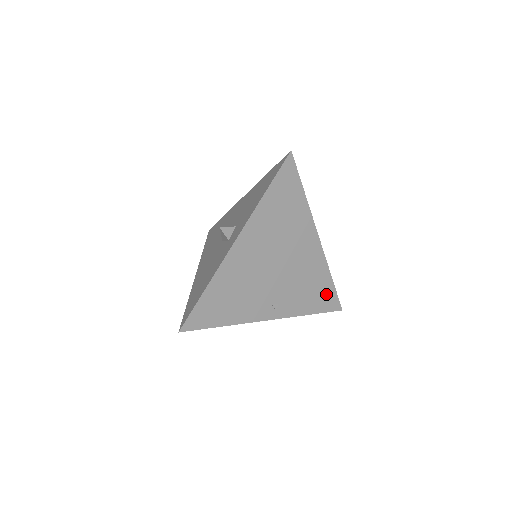
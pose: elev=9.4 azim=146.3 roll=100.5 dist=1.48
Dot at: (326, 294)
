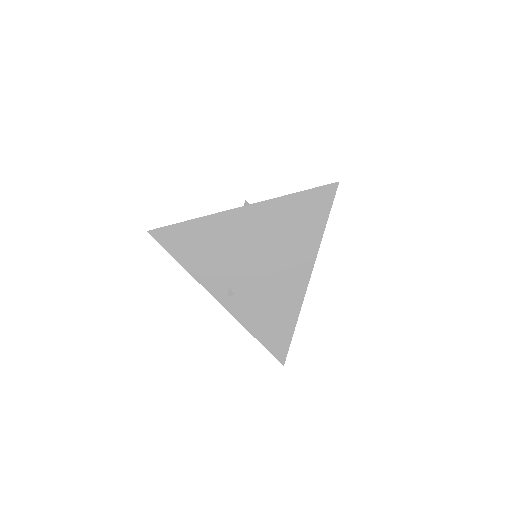
Dot at: (280, 333)
